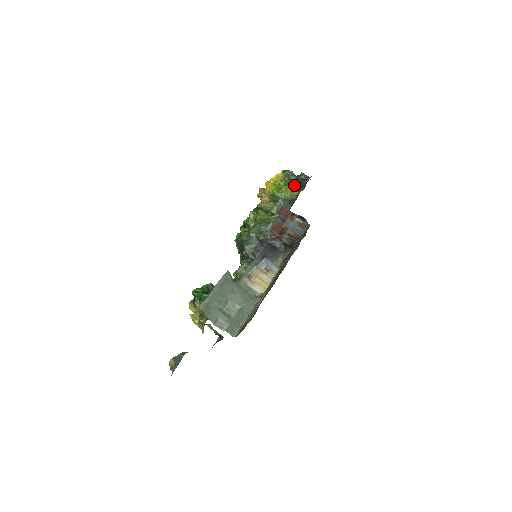
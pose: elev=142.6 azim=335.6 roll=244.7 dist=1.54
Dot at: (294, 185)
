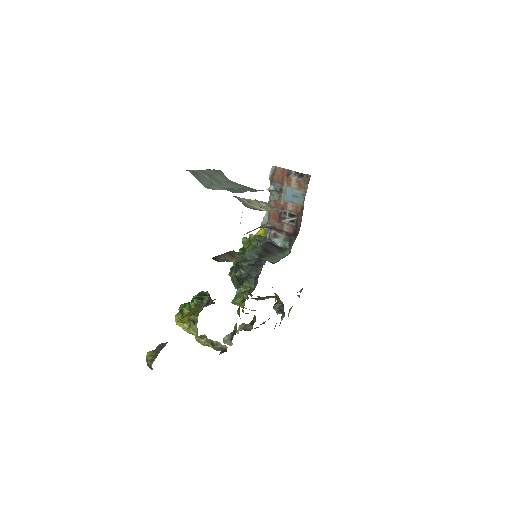
Dot at: occluded
